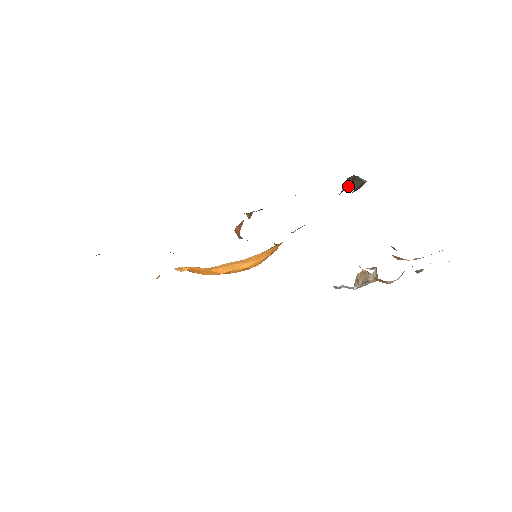
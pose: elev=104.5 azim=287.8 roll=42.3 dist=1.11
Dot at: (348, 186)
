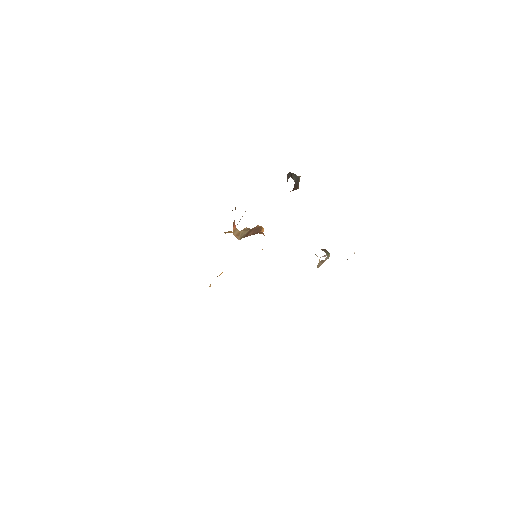
Dot at: (289, 177)
